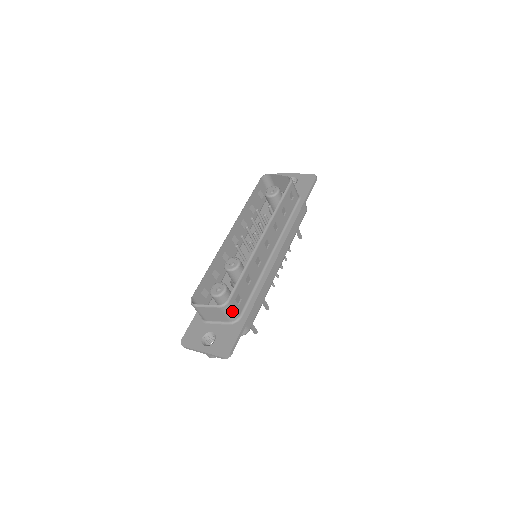
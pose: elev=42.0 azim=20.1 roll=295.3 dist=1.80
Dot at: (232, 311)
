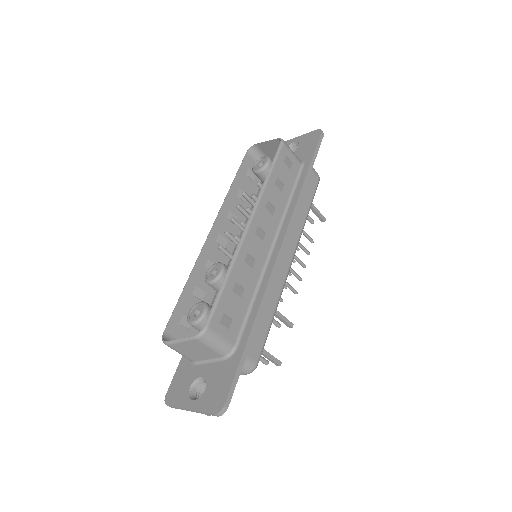
Dot at: (218, 340)
